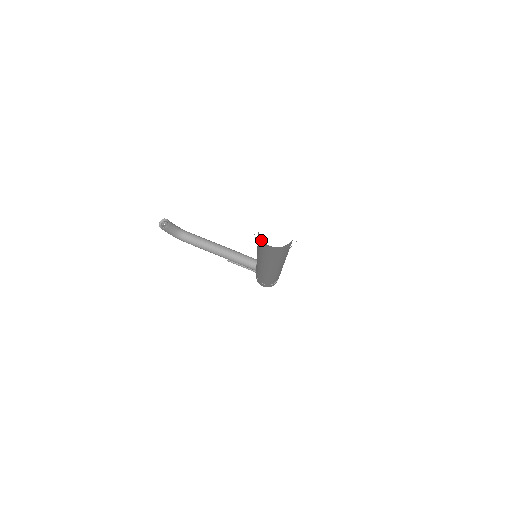
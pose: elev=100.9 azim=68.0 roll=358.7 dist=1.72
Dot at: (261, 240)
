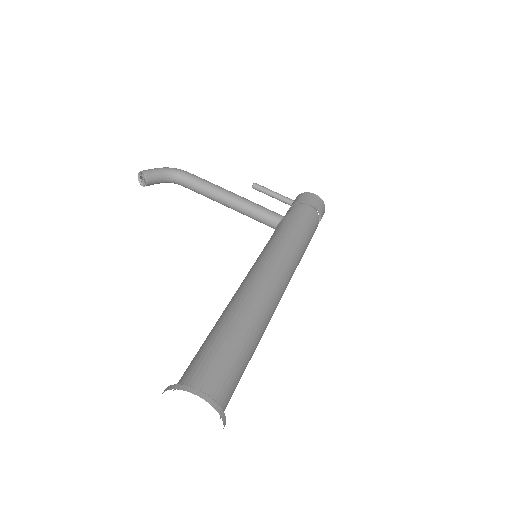
Dot at: occluded
